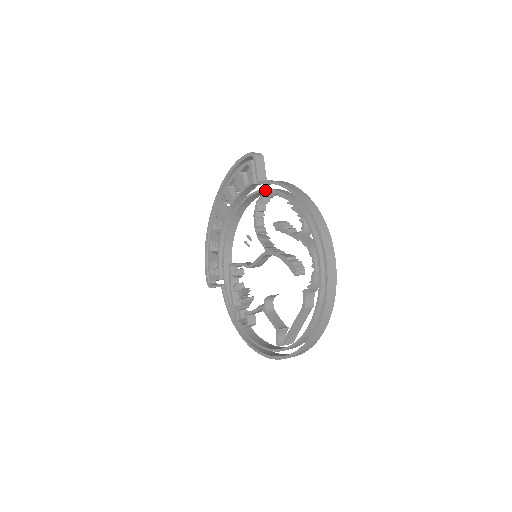
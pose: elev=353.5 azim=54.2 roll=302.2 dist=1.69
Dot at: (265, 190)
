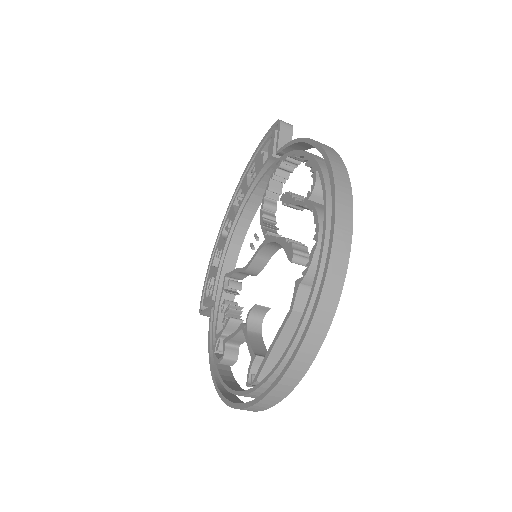
Dot at: (281, 157)
